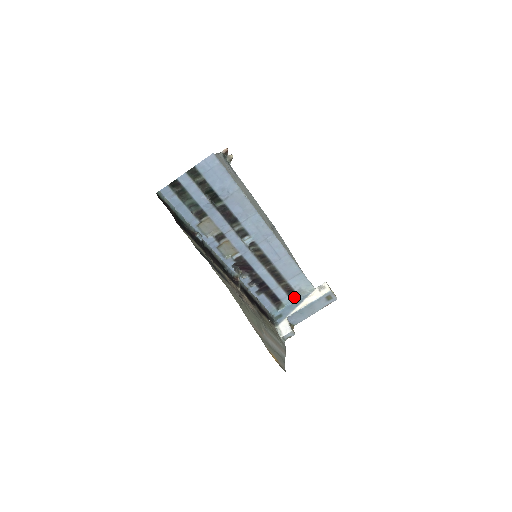
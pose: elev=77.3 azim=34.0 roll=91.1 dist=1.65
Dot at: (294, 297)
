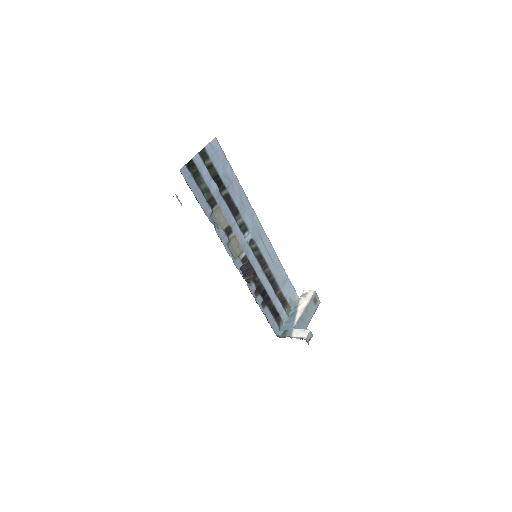
Dot at: (287, 311)
